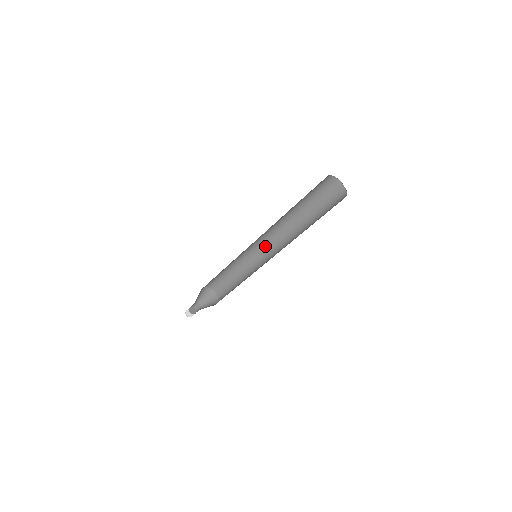
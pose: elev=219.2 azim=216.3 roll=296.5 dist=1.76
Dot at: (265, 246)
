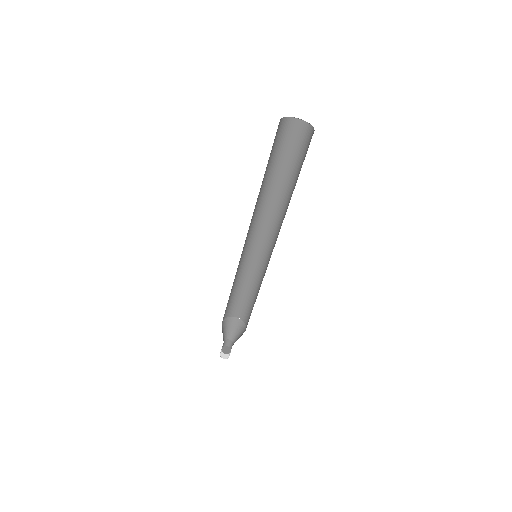
Dot at: (272, 249)
